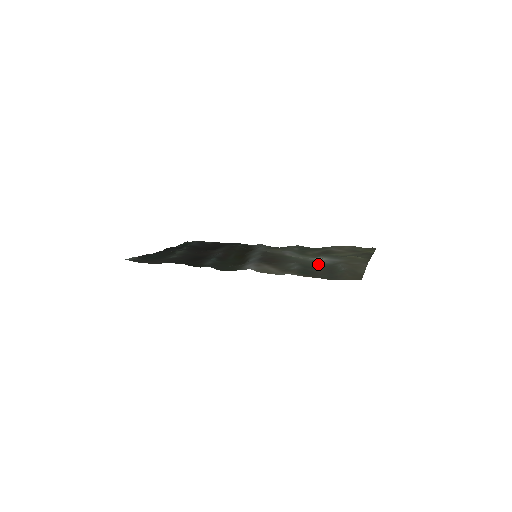
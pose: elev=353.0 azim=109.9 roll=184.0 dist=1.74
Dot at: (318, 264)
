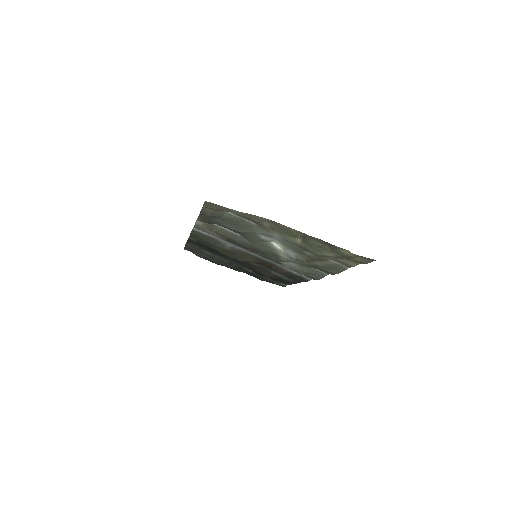
Dot at: (250, 234)
